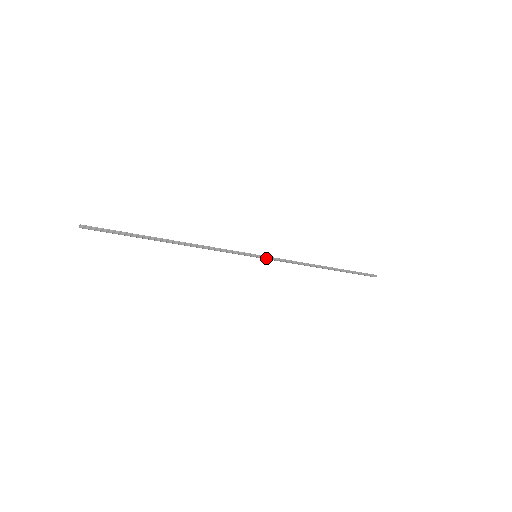
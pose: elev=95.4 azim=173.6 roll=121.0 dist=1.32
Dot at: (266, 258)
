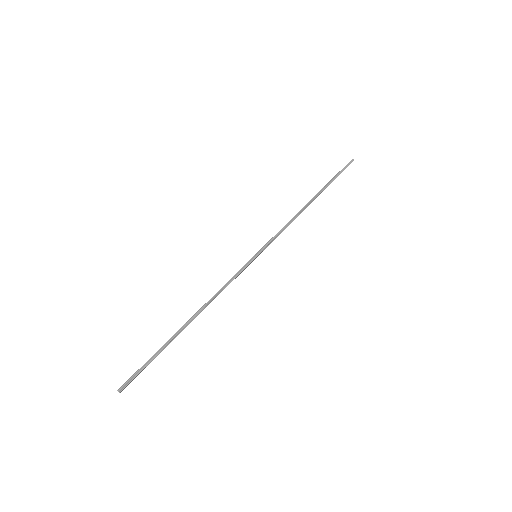
Dot at: (264, 248)
